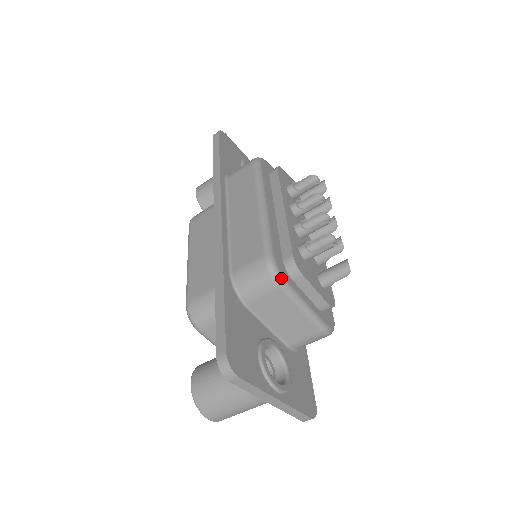
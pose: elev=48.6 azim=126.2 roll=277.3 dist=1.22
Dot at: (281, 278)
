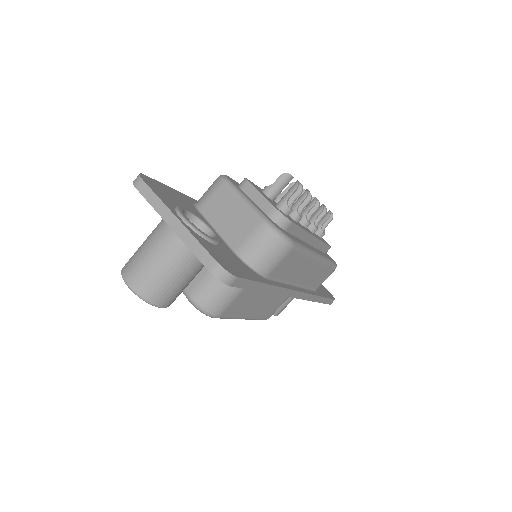
Dot at: (225, 177)
